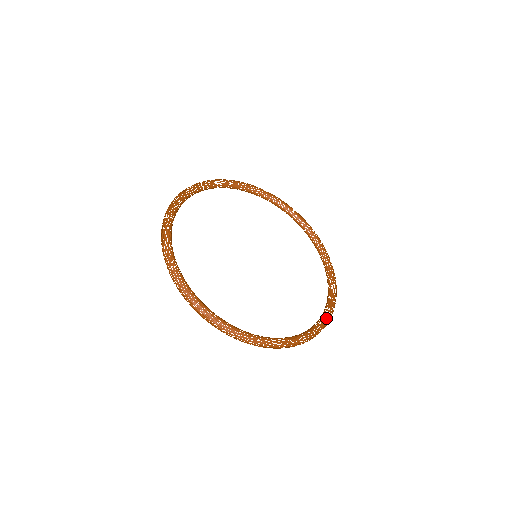
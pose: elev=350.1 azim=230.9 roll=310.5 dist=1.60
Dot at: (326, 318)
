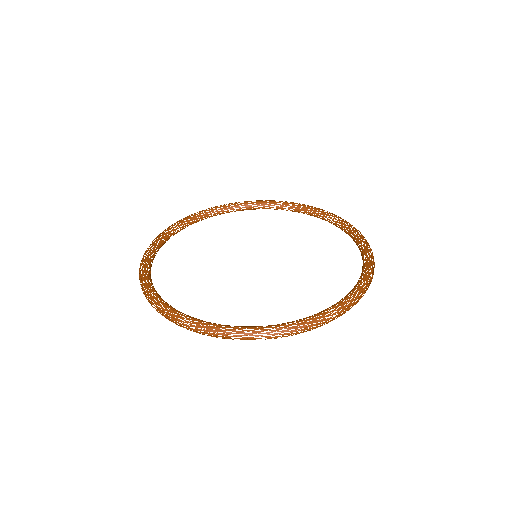
Dot at: (324, 324)
